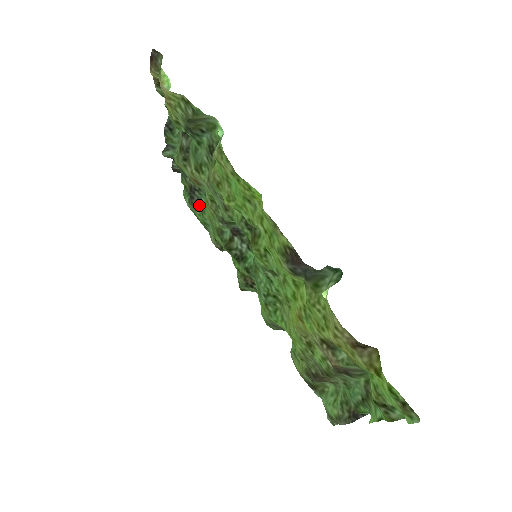
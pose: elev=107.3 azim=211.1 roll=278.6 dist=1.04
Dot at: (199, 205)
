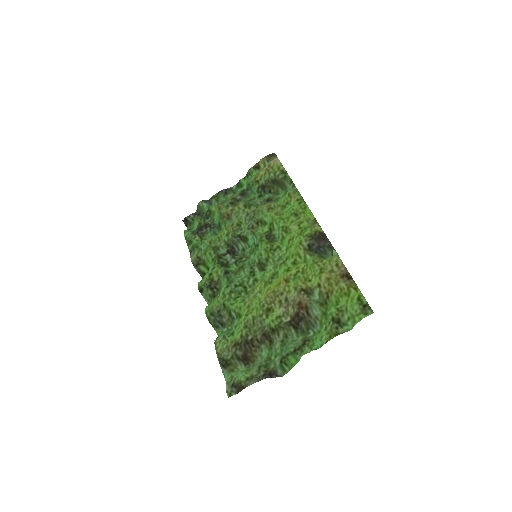
Dot at: (202, 235)
